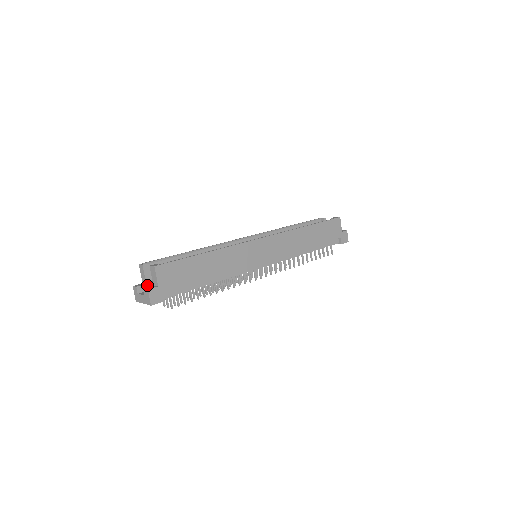
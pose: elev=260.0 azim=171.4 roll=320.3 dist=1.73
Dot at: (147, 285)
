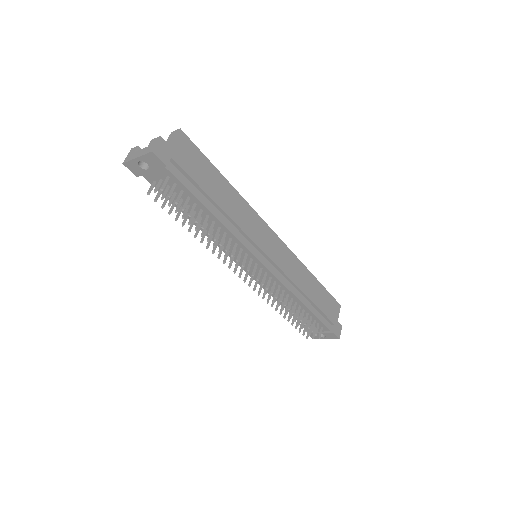
Dot at: occluded
